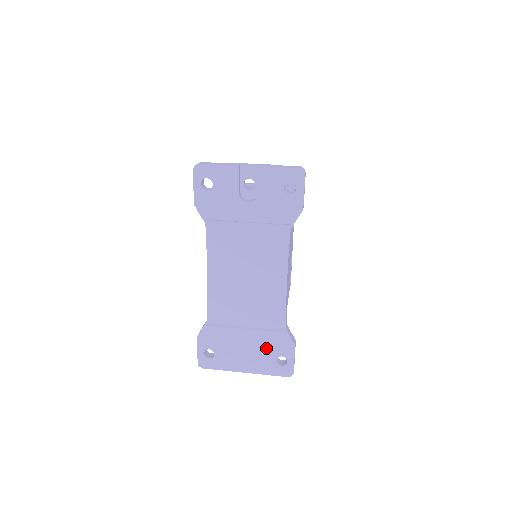
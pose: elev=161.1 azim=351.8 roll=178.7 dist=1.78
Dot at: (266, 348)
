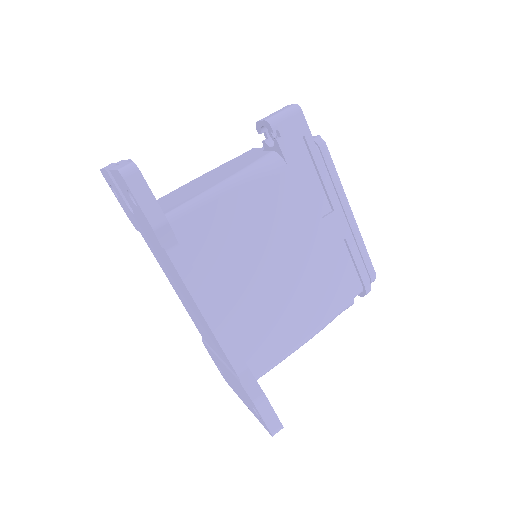
Dot at: (240, 389)
